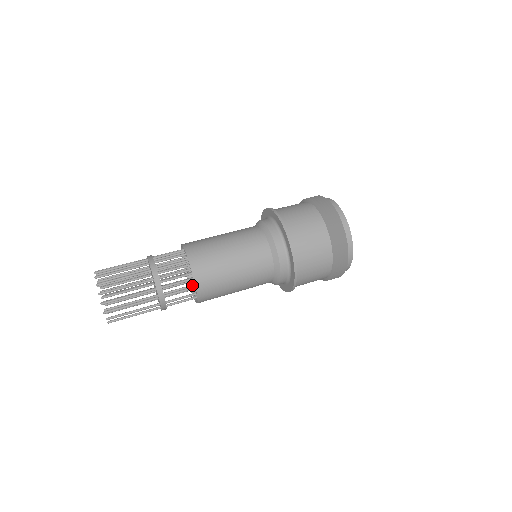
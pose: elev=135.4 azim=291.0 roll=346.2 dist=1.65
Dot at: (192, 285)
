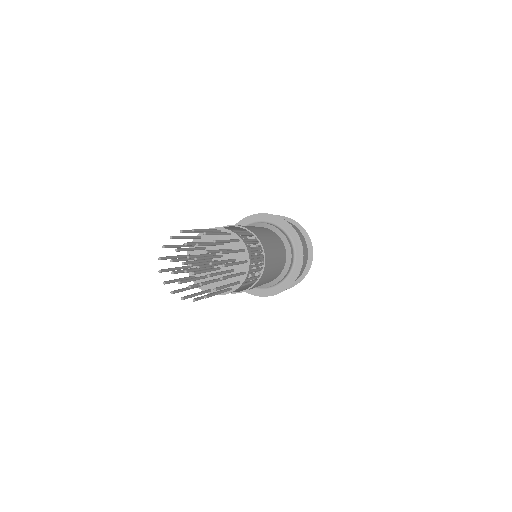
Dot at: occluded
